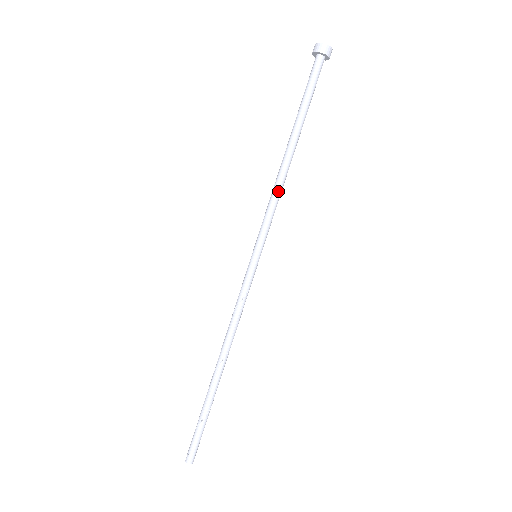
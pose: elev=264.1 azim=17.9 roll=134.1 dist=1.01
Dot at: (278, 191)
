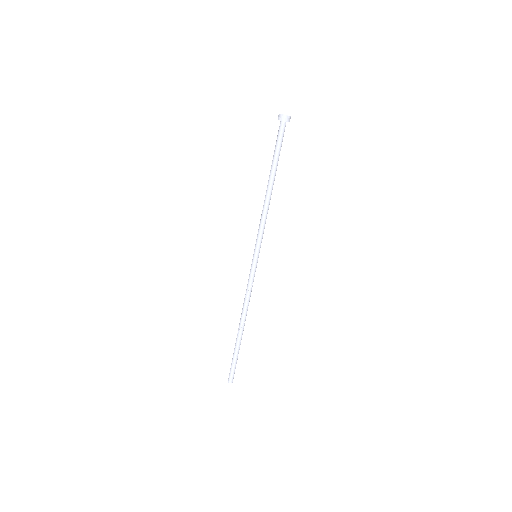
Dot at: occluded
